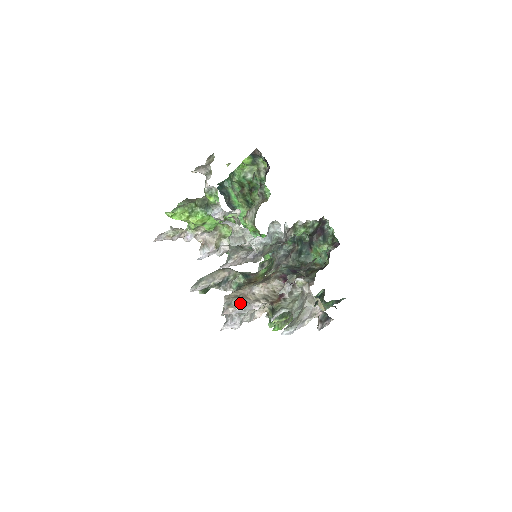
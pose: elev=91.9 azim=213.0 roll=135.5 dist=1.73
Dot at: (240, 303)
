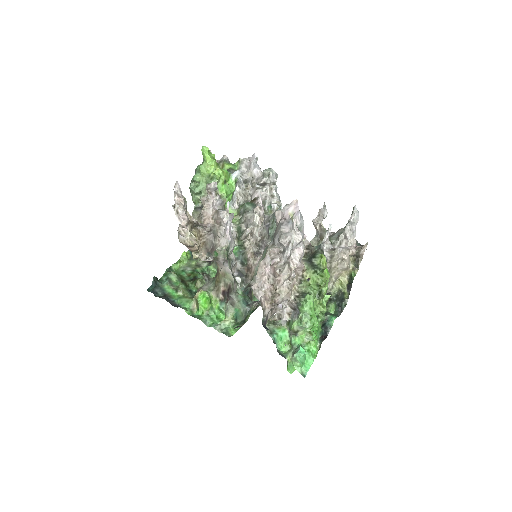
Dot at: occluded
